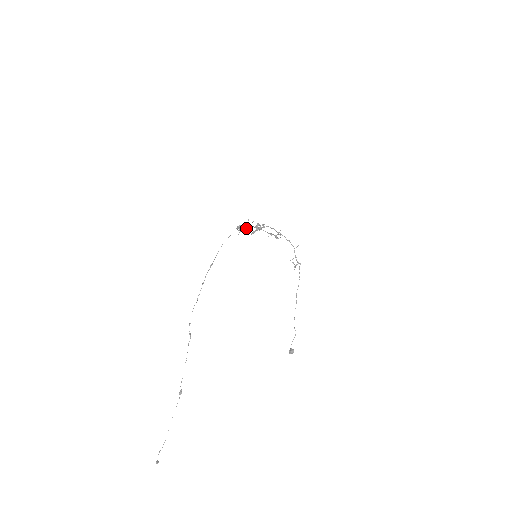
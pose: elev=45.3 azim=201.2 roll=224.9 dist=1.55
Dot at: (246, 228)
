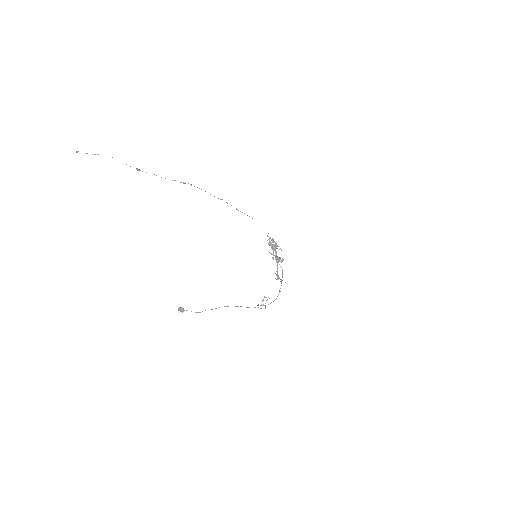
Dot at: (274, 241)
